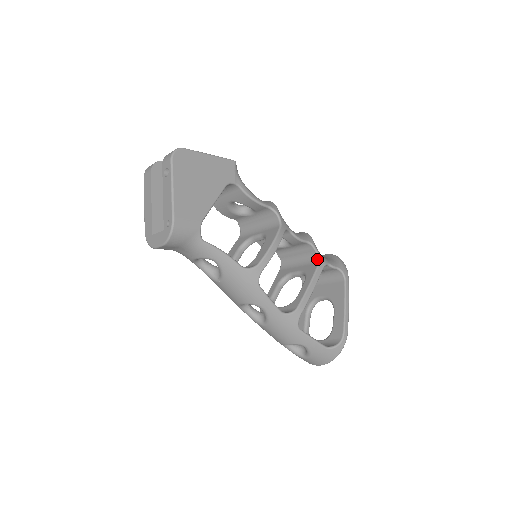
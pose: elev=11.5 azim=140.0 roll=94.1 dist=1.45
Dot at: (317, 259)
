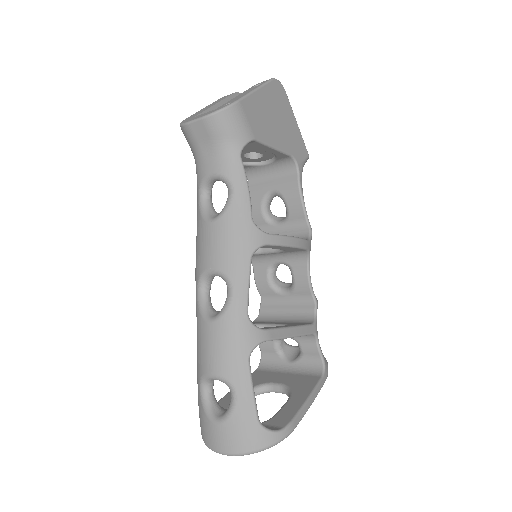
Dot at: (311, 321)
